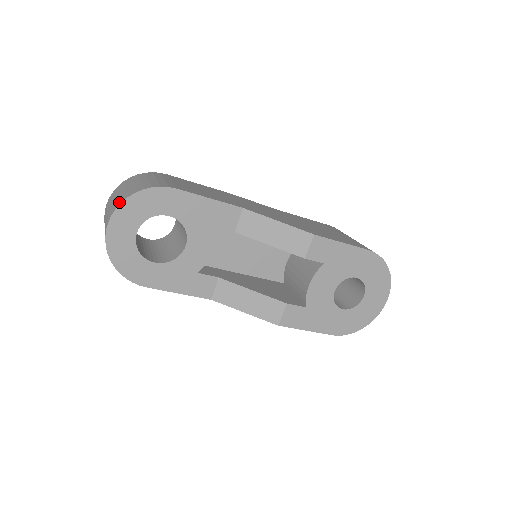
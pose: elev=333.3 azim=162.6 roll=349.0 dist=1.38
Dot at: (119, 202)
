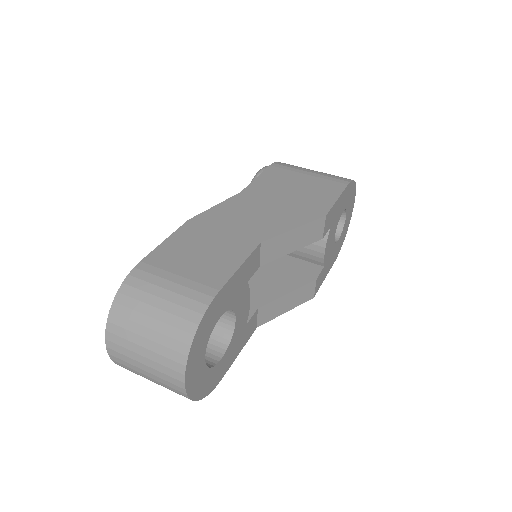
Dot at: (179, 357)
